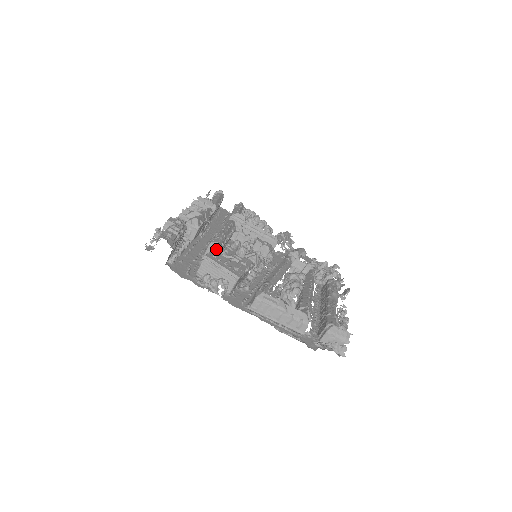
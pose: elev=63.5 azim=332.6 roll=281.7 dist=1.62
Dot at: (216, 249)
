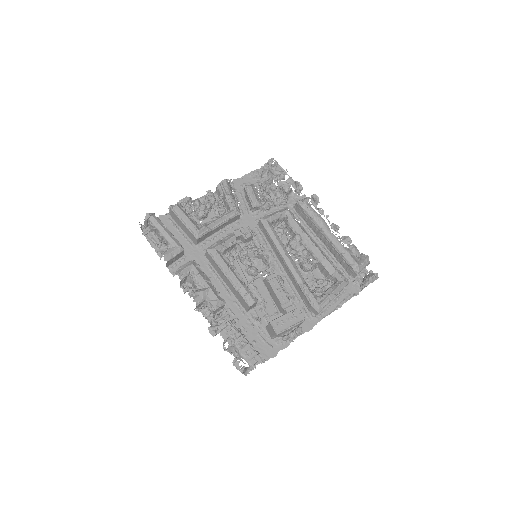
Dot at: (255, 304)
